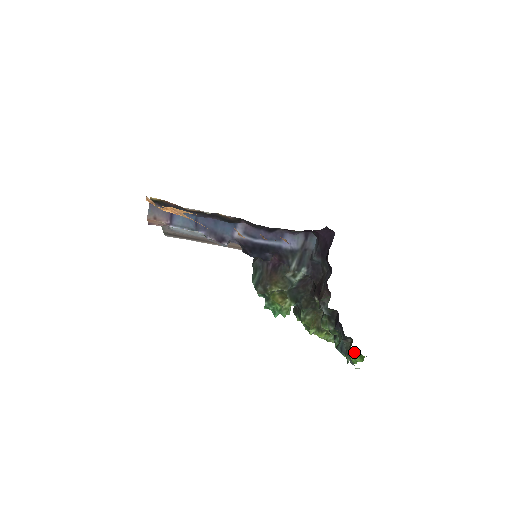
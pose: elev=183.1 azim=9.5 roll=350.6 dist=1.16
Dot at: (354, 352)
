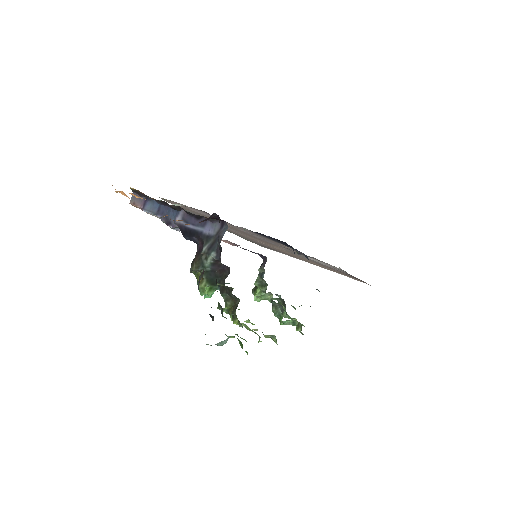
Dot at: (238, 339)
